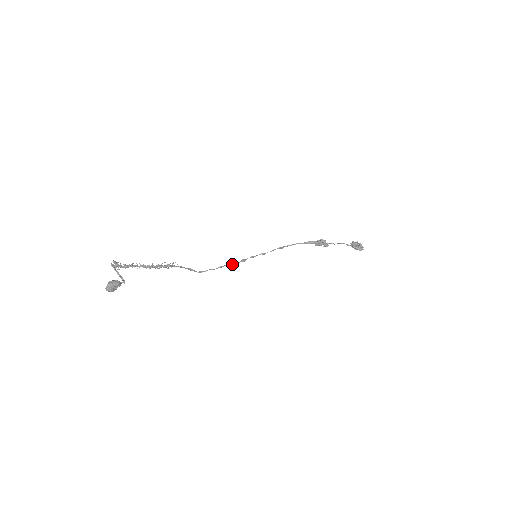
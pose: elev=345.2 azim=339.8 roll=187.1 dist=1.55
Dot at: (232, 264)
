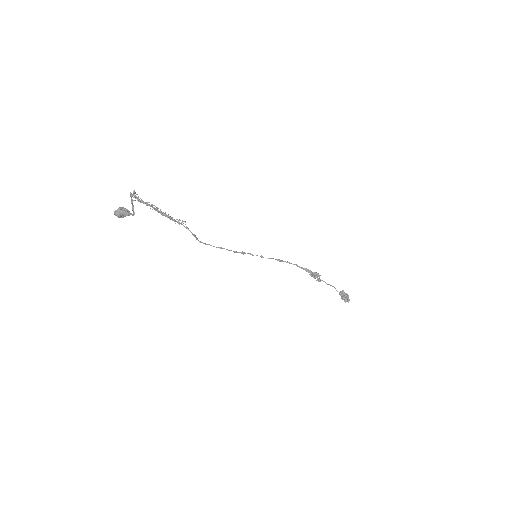
Dot at: occluded
